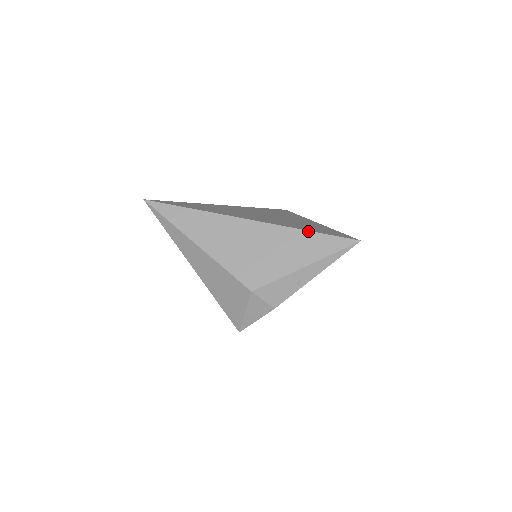
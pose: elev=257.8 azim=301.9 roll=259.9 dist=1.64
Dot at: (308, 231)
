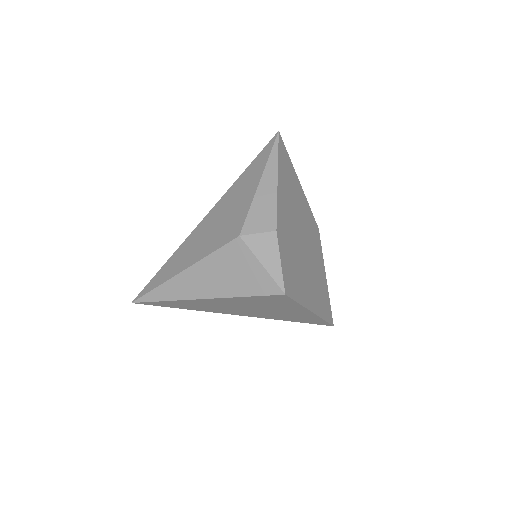
Dot at: (243, 172)
